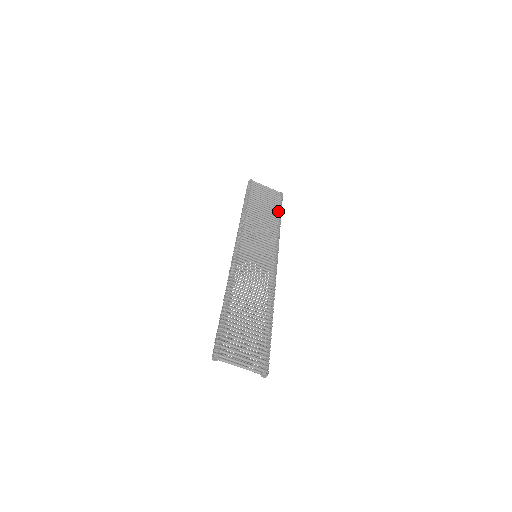
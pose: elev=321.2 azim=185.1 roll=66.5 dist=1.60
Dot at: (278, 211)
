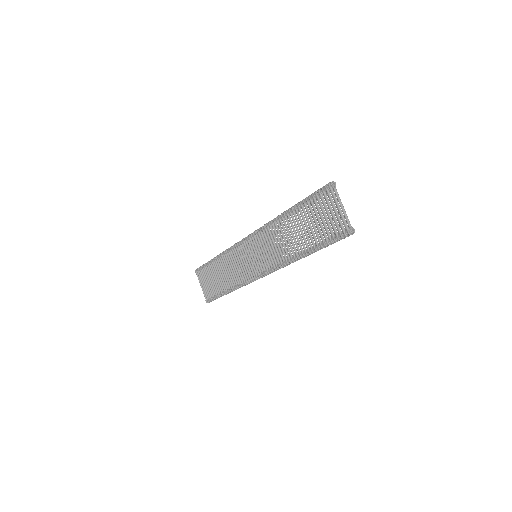
Dot at: occluded
